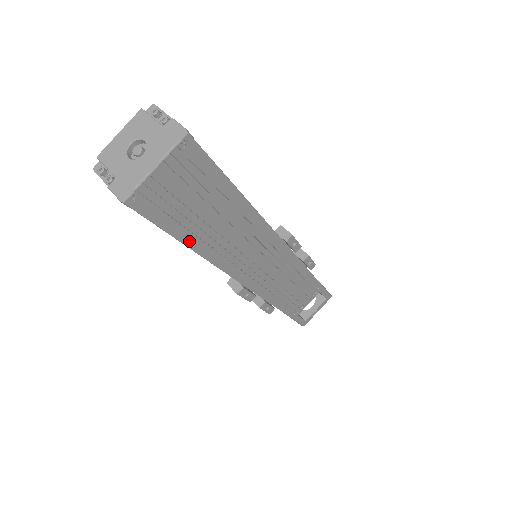
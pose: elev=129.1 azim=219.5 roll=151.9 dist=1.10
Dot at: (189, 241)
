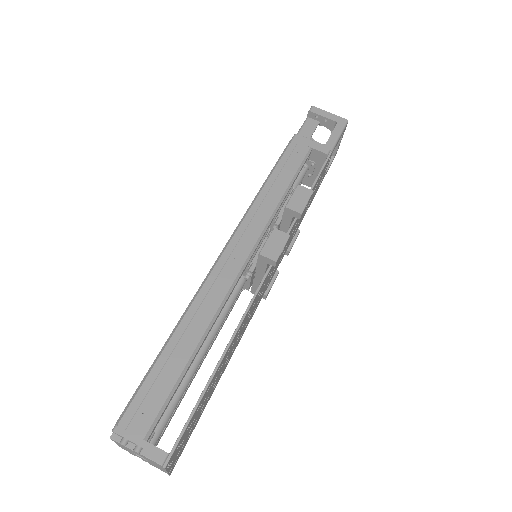
Dot at: (213, 391)
